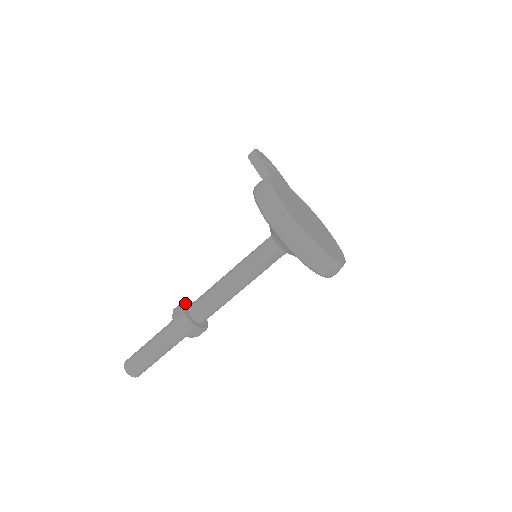
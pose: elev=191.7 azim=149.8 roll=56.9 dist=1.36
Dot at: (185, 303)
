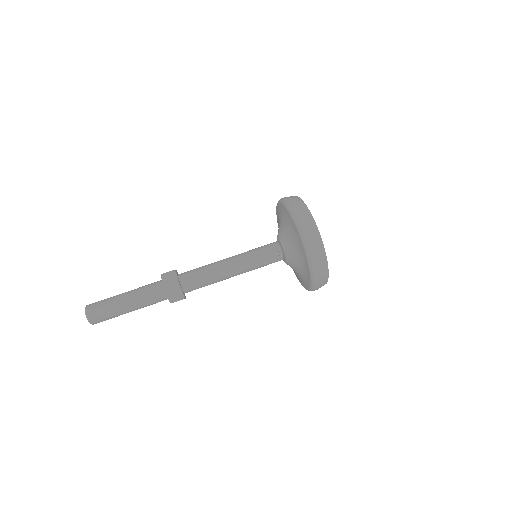
Dot at: (177, 272)
